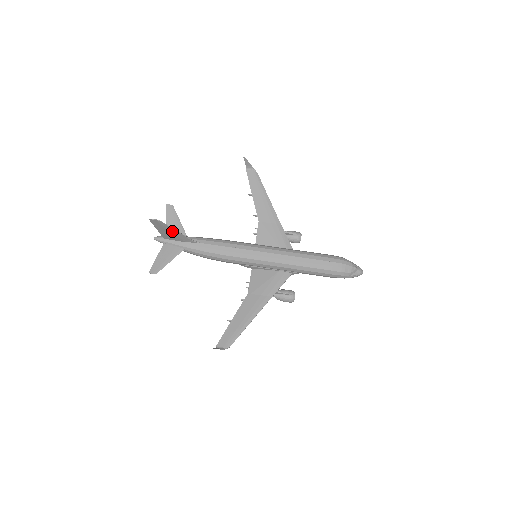
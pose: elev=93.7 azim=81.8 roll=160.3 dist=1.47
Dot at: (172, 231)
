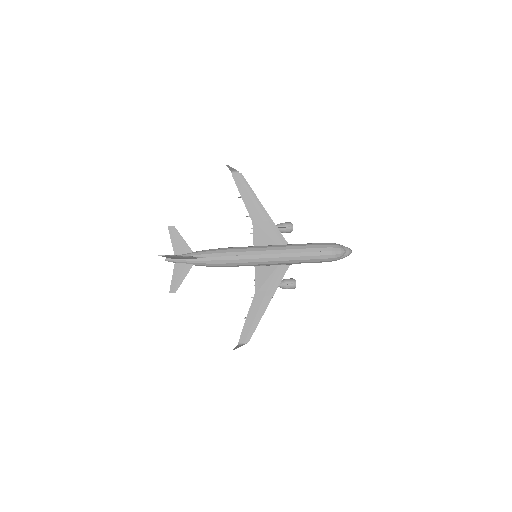
Dot at: (179, 257)
